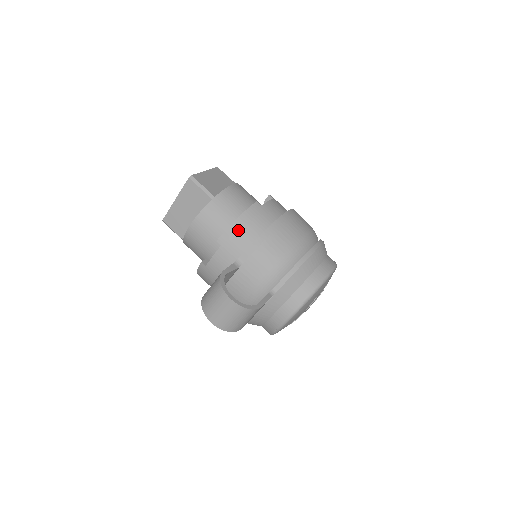
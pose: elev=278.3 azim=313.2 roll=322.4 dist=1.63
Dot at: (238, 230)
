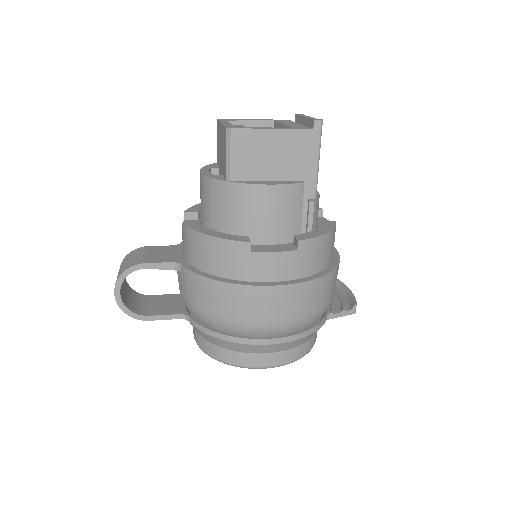
Dot at: (201, 245)
